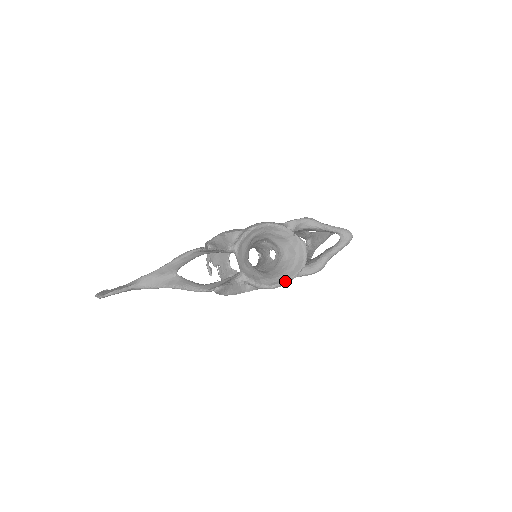
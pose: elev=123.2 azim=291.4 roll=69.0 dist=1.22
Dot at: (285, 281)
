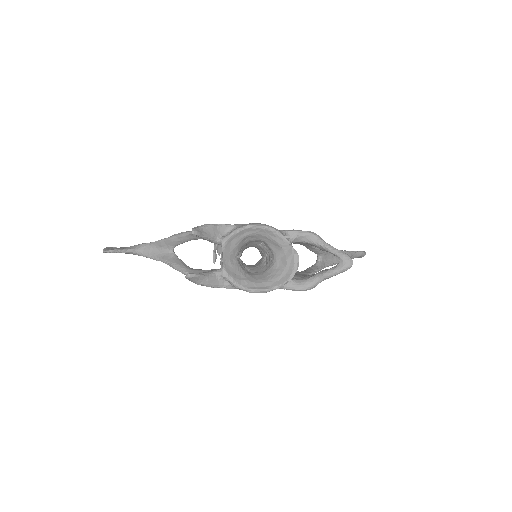
Dot at: (266, 289)
